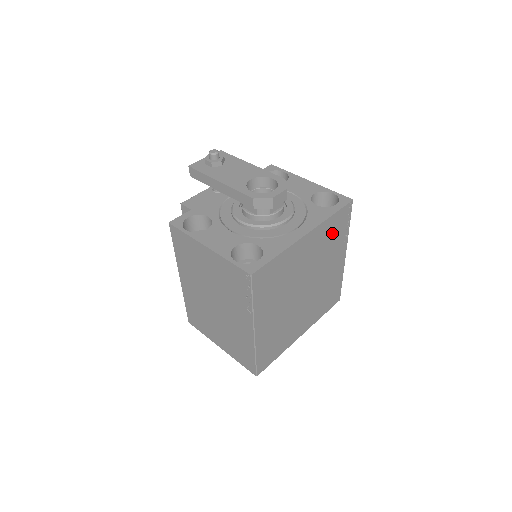
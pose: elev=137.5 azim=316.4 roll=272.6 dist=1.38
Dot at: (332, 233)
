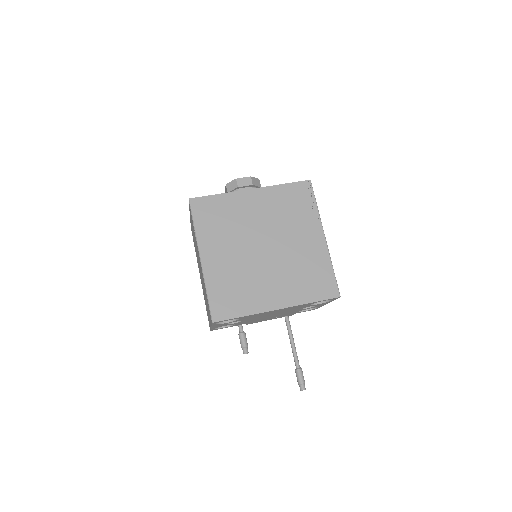
Dot at: (290, 202)
